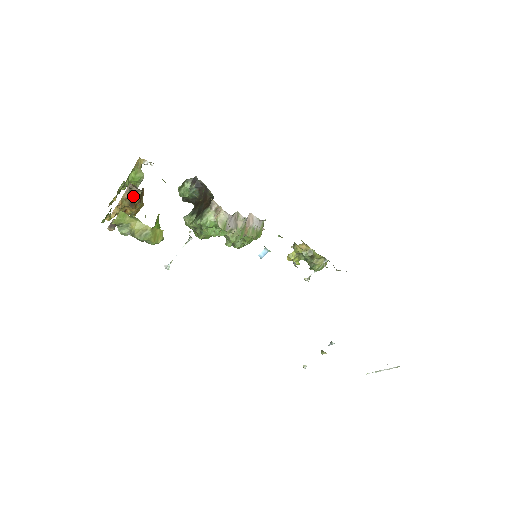
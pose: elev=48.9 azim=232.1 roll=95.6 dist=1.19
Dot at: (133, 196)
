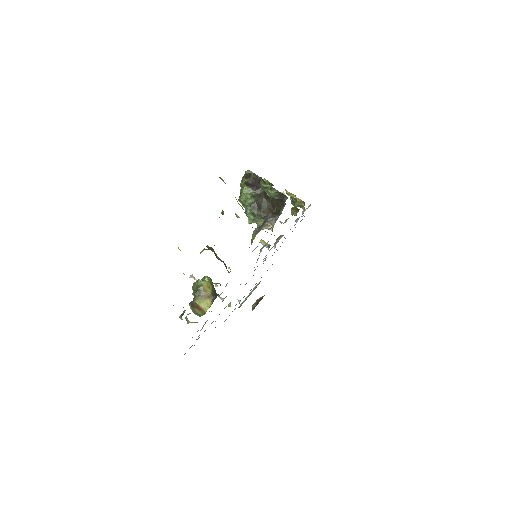
Dot at: occluded
